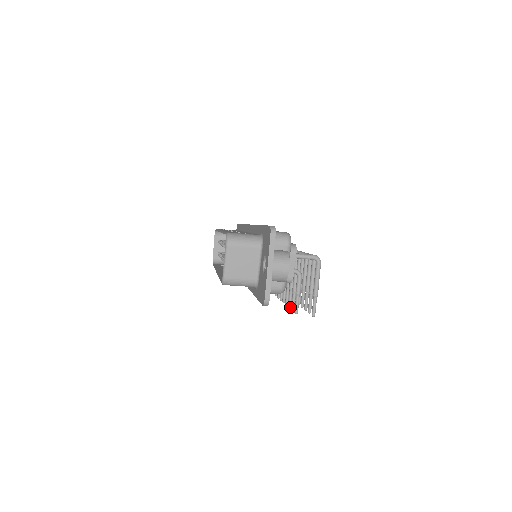
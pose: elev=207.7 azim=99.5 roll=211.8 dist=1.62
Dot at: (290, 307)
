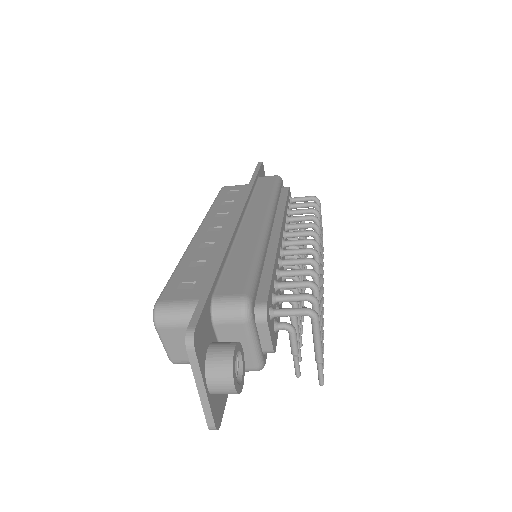
Dot at: (300, 347)
